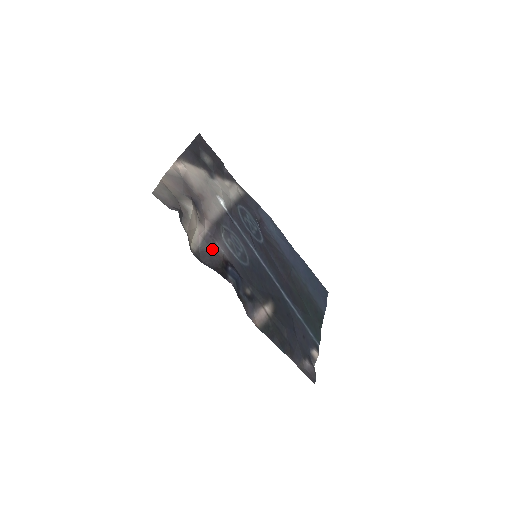
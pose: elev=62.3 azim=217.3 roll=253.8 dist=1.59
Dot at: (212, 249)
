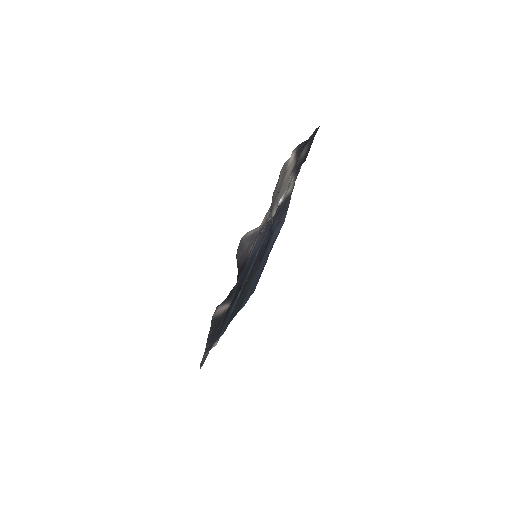
Dot at: (249, 246)
